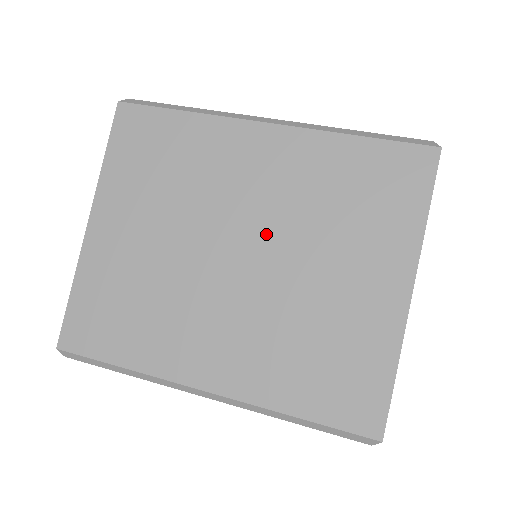
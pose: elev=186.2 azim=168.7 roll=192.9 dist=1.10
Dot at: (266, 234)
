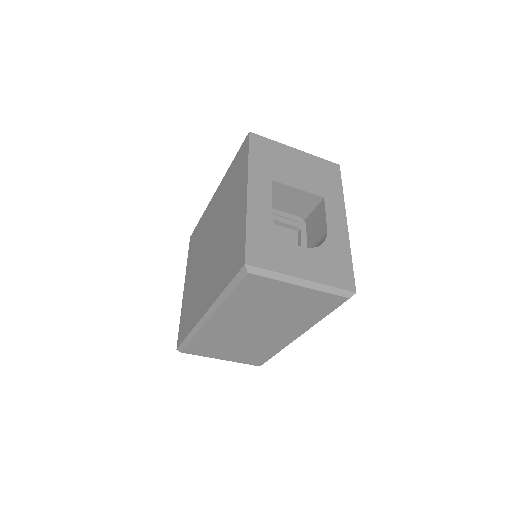
Dot at: (216, 229)
